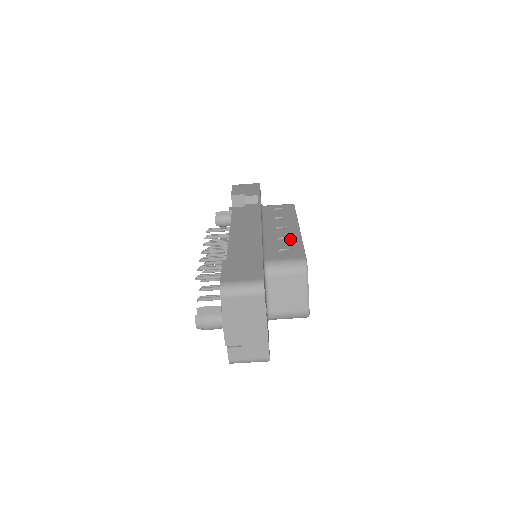
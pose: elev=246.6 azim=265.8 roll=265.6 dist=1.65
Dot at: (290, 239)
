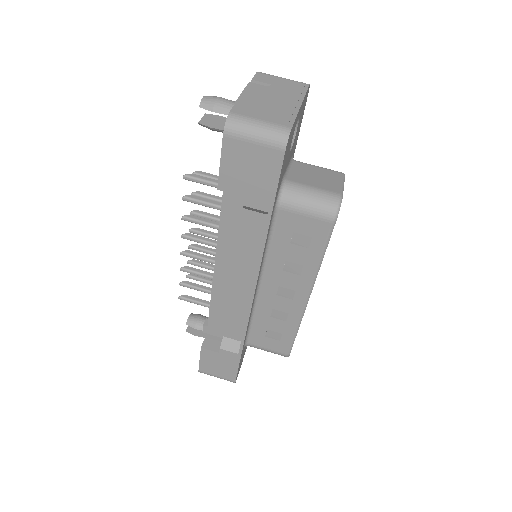
Dot at: occluded
